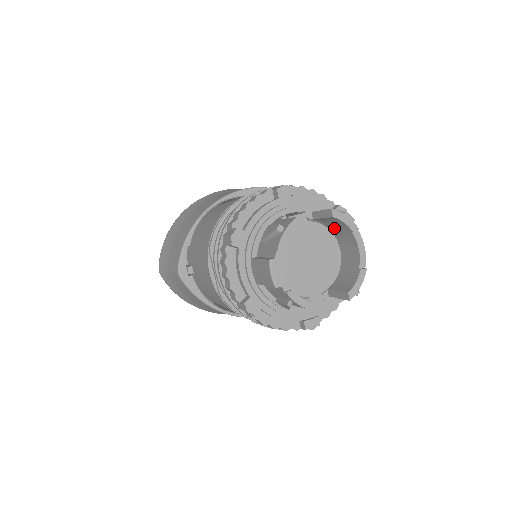
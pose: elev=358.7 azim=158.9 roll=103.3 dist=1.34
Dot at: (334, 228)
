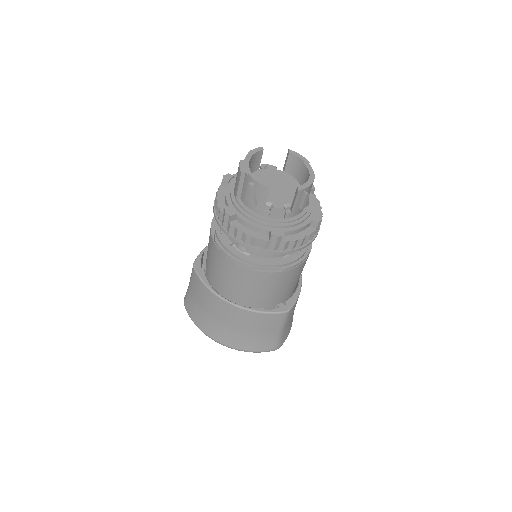
Dot at: (296, 175)
